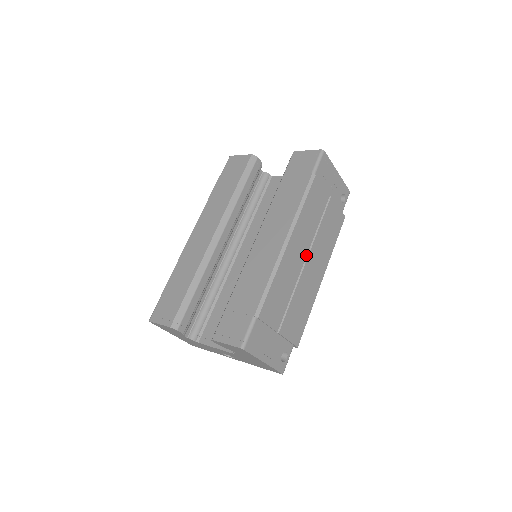
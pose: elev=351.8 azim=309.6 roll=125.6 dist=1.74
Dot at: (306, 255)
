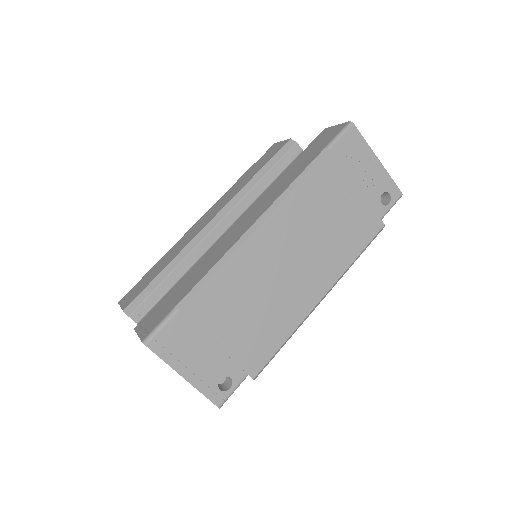
Dot at: (292, 255)
